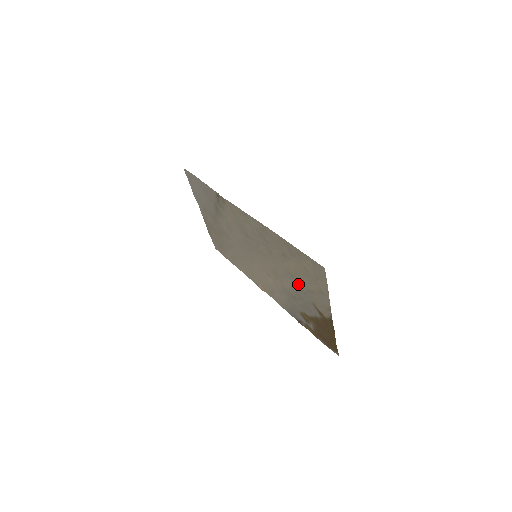
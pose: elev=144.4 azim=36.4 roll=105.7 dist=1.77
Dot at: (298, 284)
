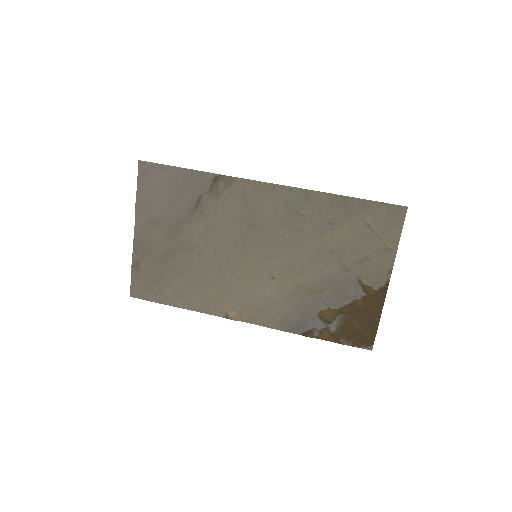
Dot at: (338, 261)
